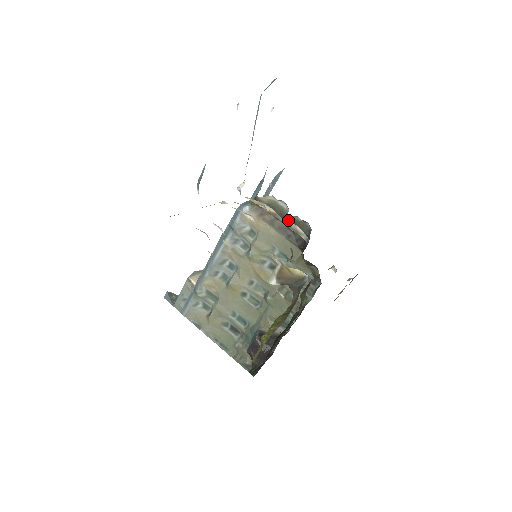
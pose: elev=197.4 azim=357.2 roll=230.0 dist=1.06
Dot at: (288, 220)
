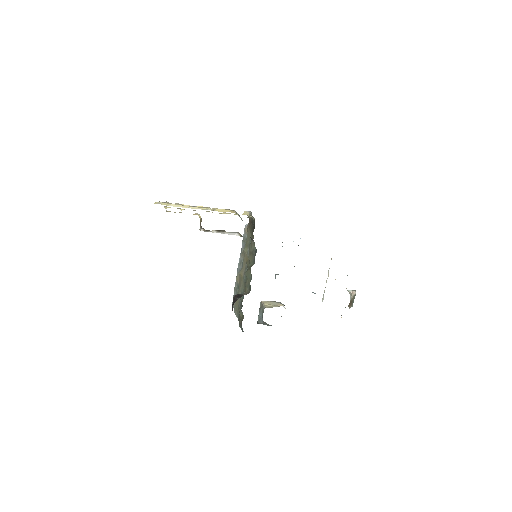
Dot at: occluded
